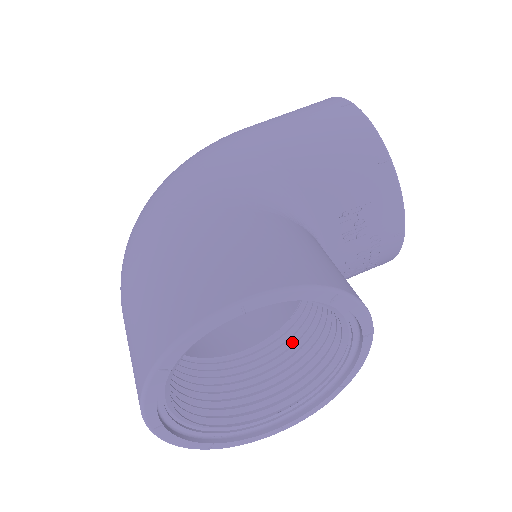
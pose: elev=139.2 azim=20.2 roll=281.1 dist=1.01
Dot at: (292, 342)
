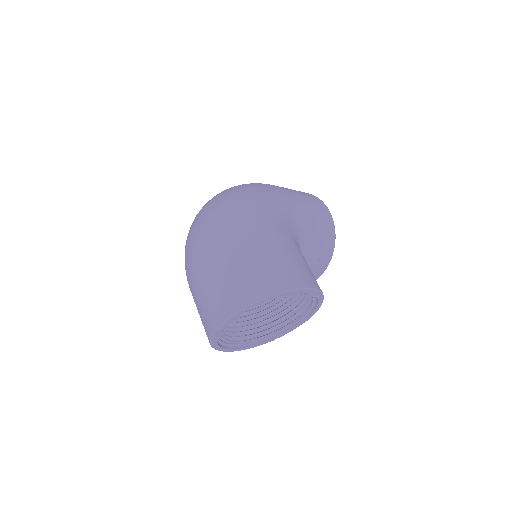
Dot at: occluded
